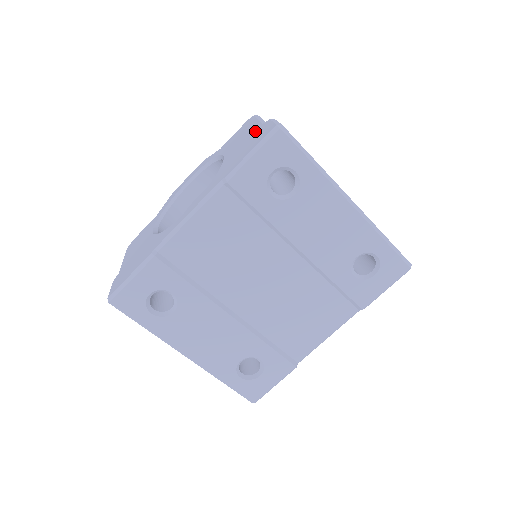
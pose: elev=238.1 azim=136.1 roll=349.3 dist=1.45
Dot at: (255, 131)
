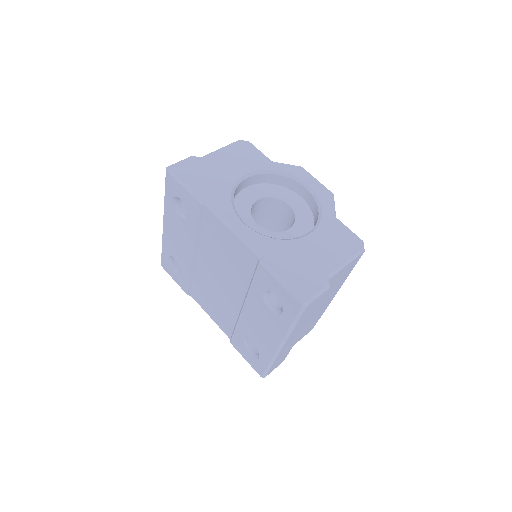
Dot at: (321, 269)
